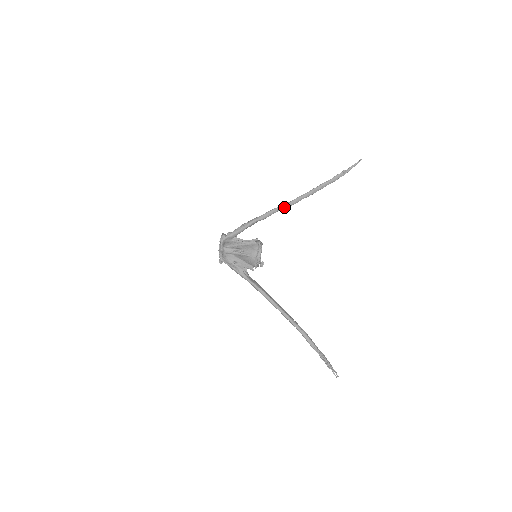
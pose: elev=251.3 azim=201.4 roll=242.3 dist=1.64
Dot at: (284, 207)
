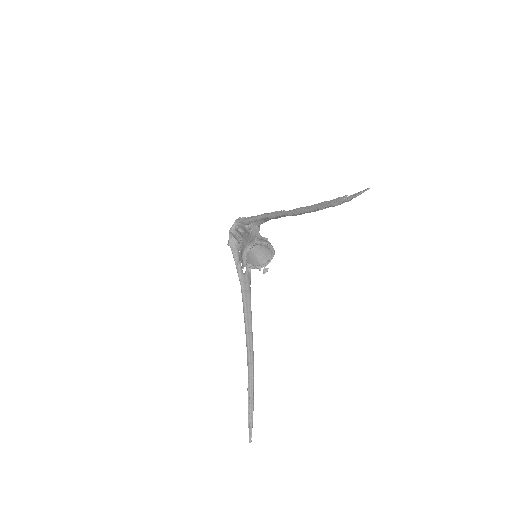
Dot at: (286, 213)
